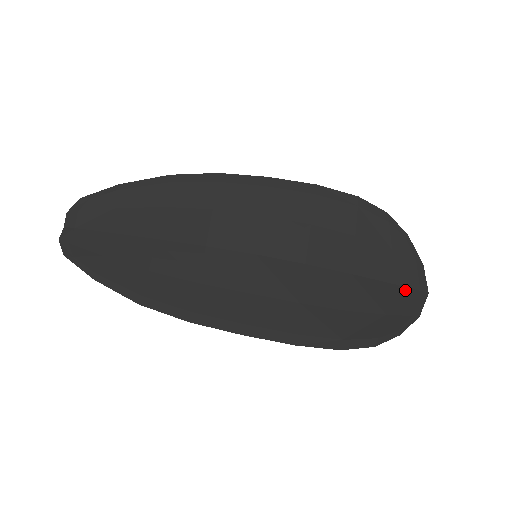
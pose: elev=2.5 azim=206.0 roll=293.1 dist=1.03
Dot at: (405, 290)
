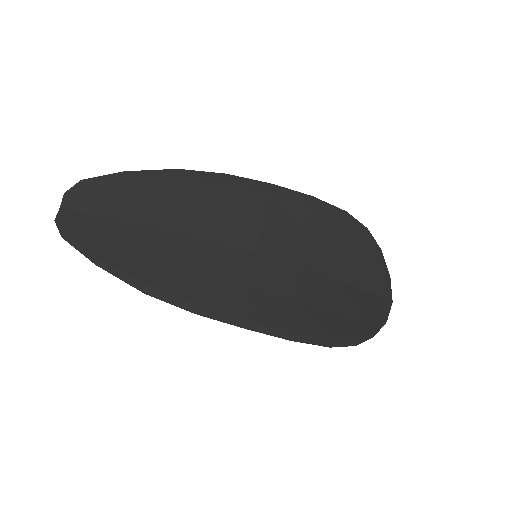
Dot at: (376, 298)
